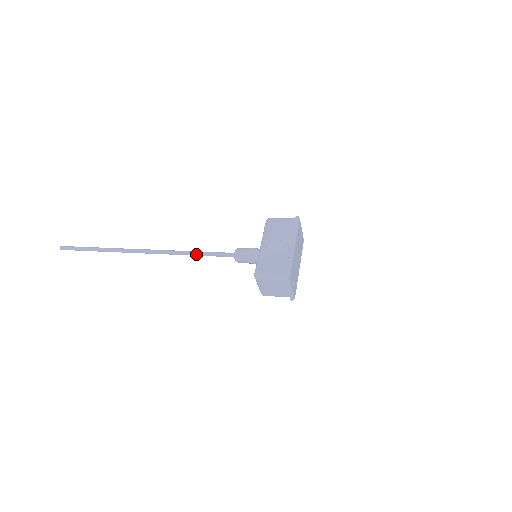
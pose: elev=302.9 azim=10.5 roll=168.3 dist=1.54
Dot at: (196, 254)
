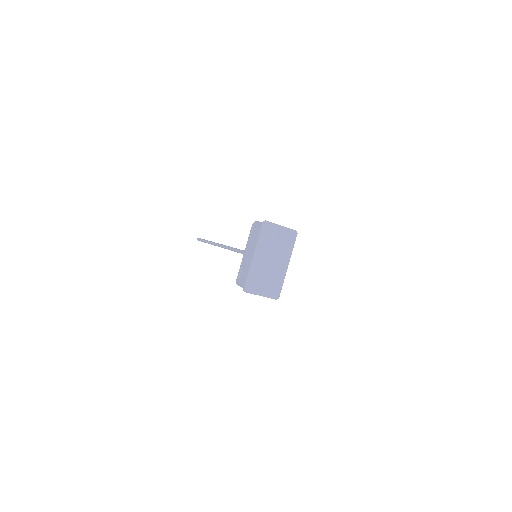
Dot at: (234, 251)
